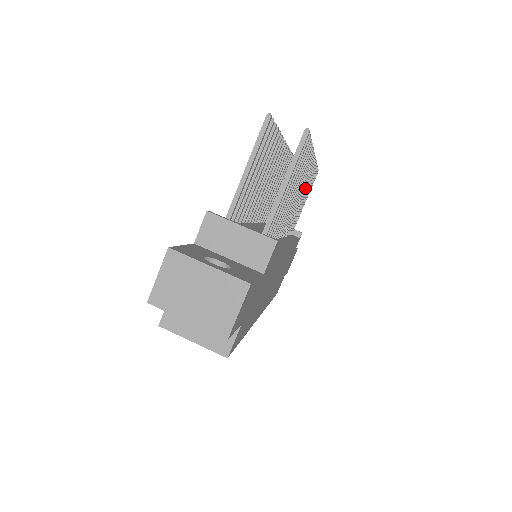
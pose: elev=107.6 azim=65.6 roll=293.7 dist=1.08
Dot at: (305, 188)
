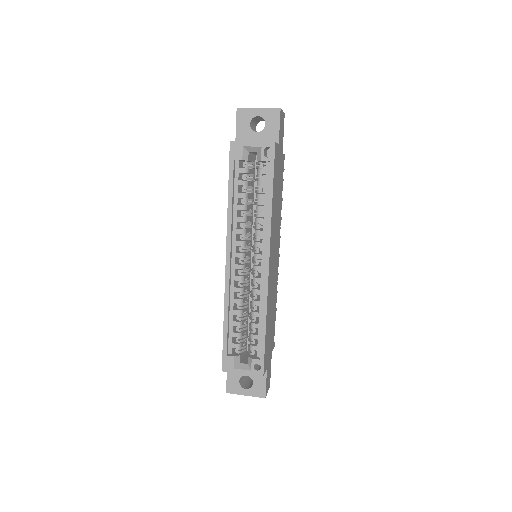
Dot at: occluded
